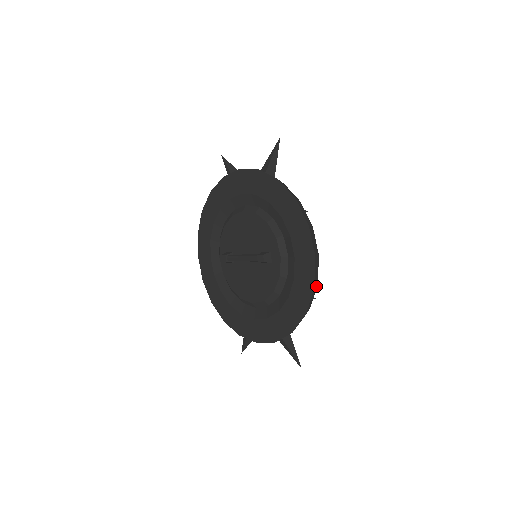
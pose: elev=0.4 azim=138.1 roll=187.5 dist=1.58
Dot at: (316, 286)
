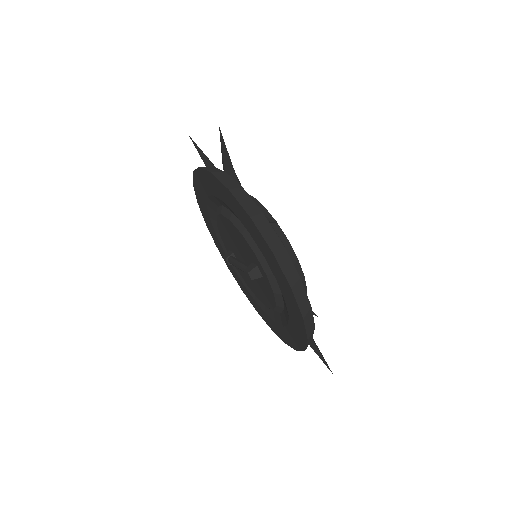
Dot at: (309, 311)
